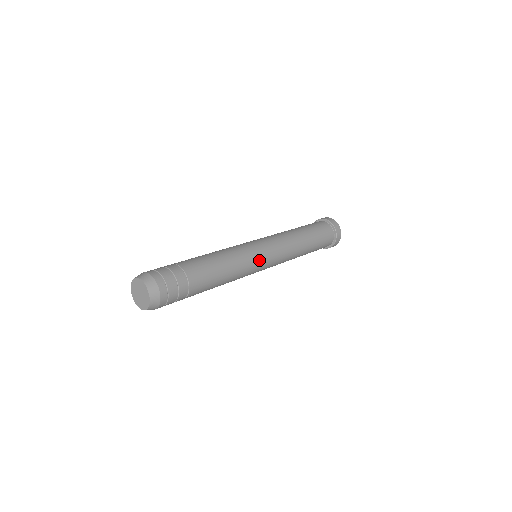
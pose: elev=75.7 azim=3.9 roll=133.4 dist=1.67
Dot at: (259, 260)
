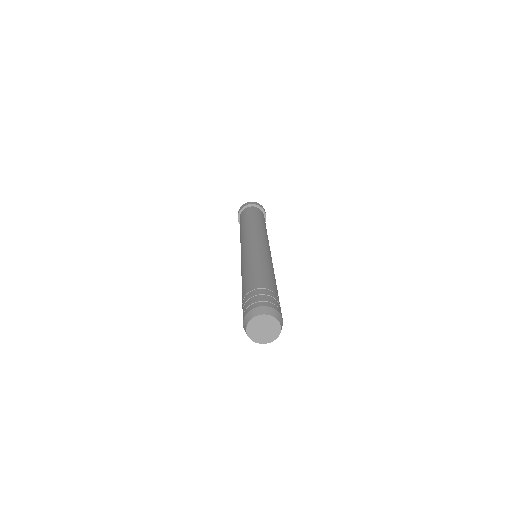
Dot at: occluded
